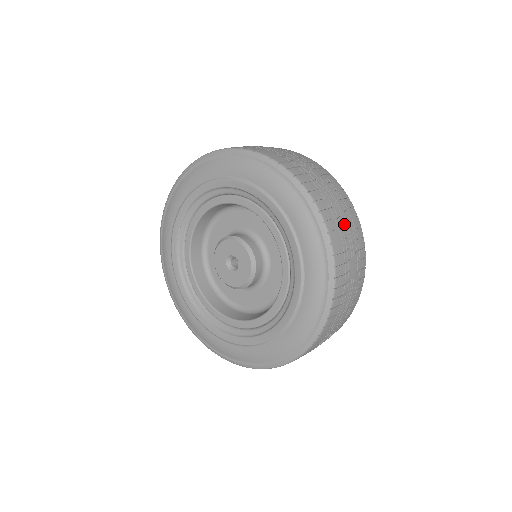
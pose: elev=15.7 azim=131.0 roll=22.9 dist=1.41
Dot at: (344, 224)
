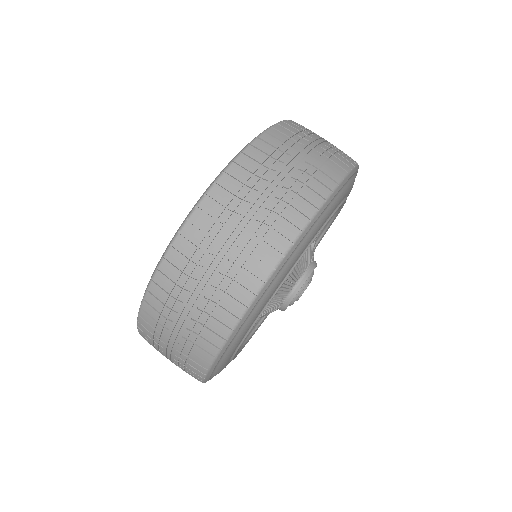
Dot at: (254, 203)
